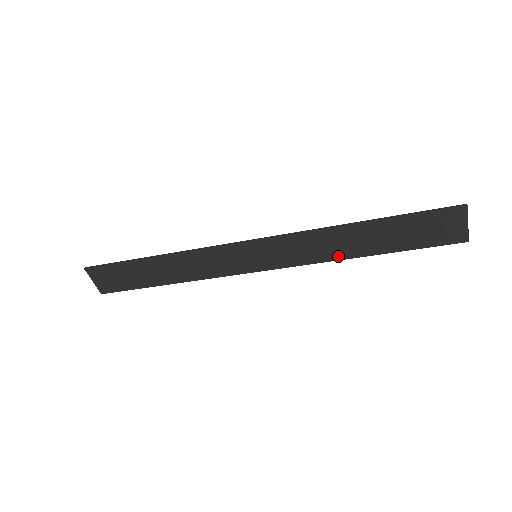
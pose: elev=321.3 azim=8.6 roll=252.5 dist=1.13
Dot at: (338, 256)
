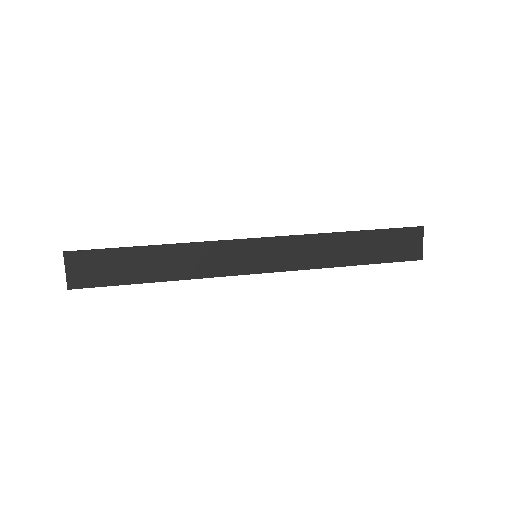
Dot at: (327, 263)
